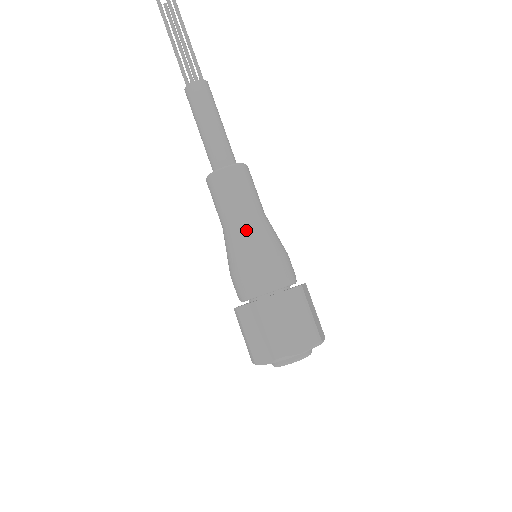
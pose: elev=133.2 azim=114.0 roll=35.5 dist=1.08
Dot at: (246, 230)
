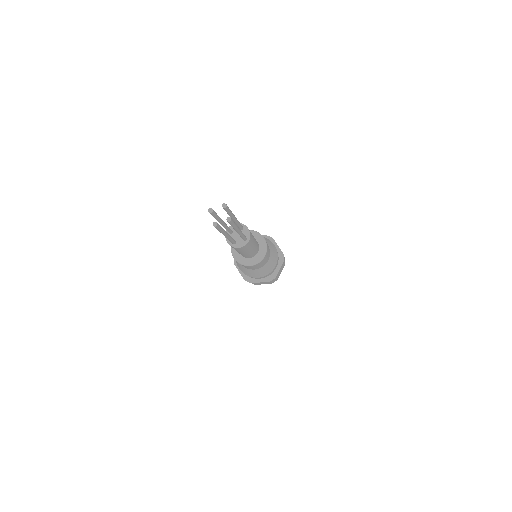
Dot at: (267, 267)
